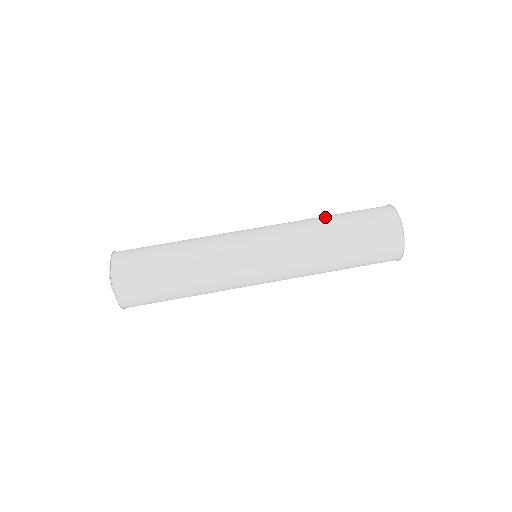
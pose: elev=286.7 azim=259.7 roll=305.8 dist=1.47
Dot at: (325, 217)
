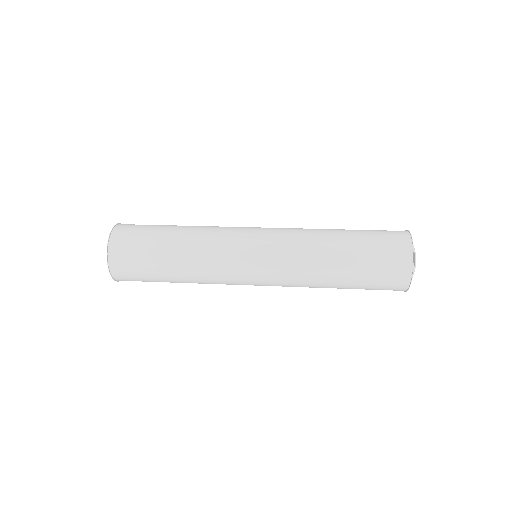
Dot at: (334, 231)
